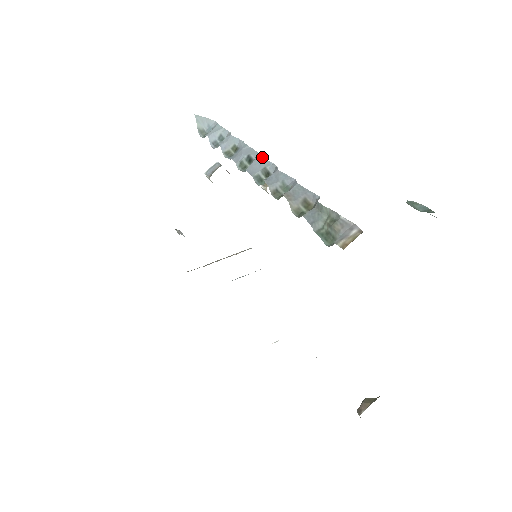
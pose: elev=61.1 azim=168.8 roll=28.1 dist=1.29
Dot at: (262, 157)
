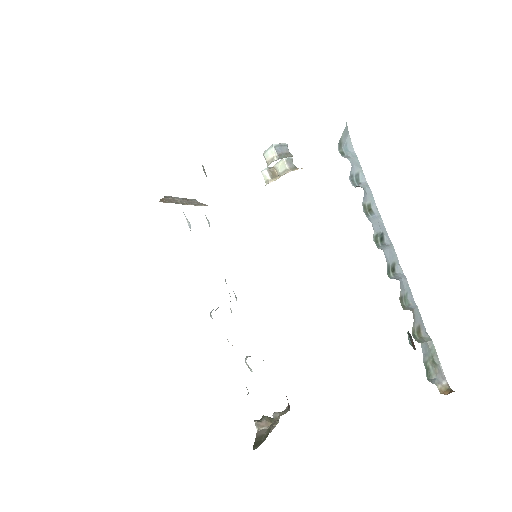
Dot at: occluded
